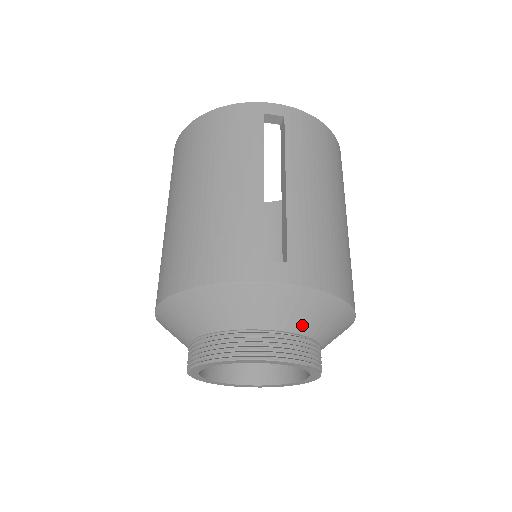
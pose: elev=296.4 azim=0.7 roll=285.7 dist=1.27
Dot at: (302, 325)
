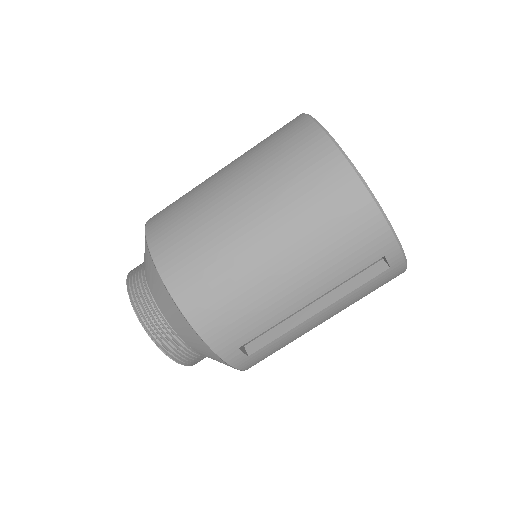
Dot at: occluded
